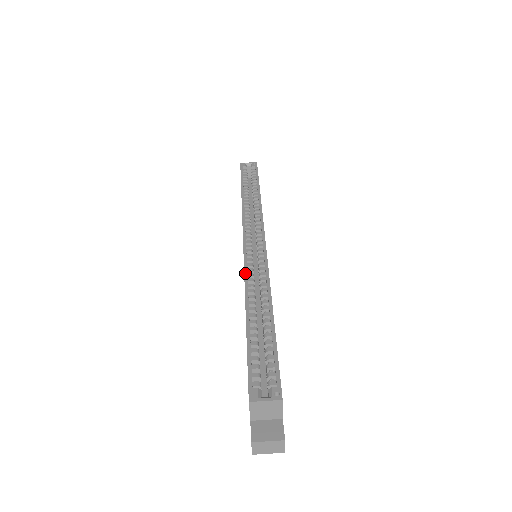
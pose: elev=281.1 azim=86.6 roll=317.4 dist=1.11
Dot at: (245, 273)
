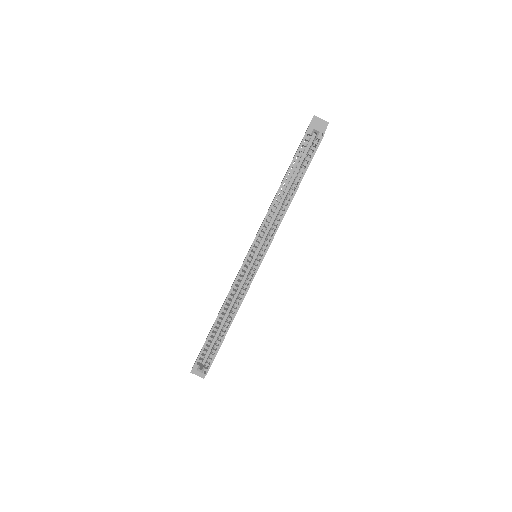
Dot at: (232, 288)
